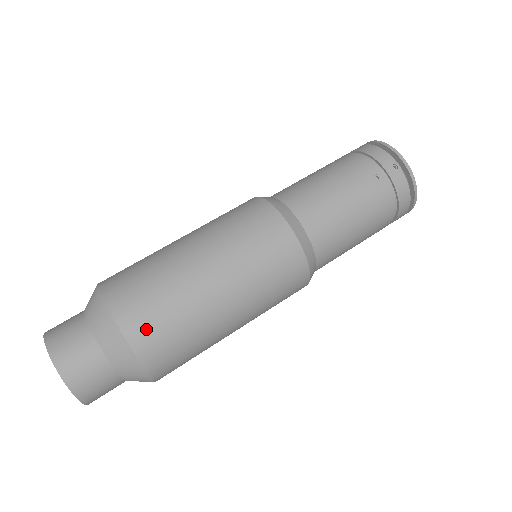
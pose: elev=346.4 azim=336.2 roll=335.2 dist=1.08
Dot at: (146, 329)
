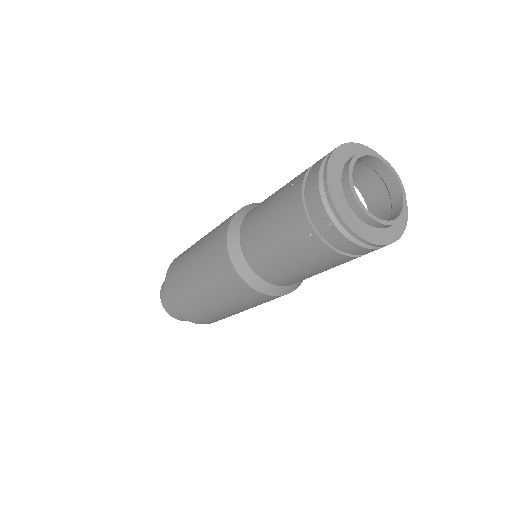
Dot at: (186, 313)
